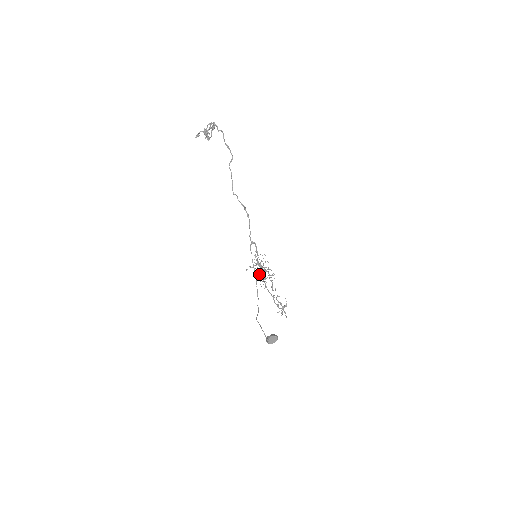
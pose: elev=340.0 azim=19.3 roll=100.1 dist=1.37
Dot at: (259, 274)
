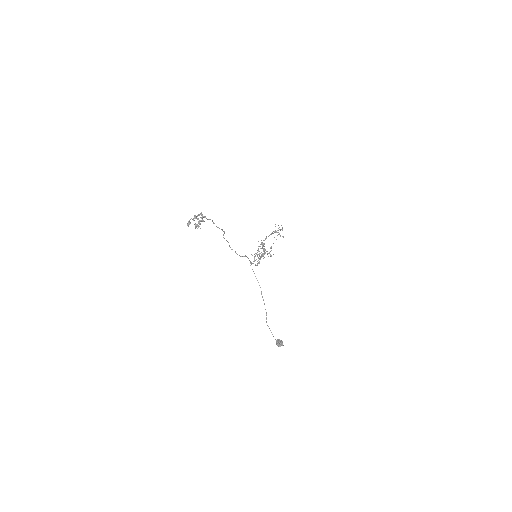
Dot at: occluded
